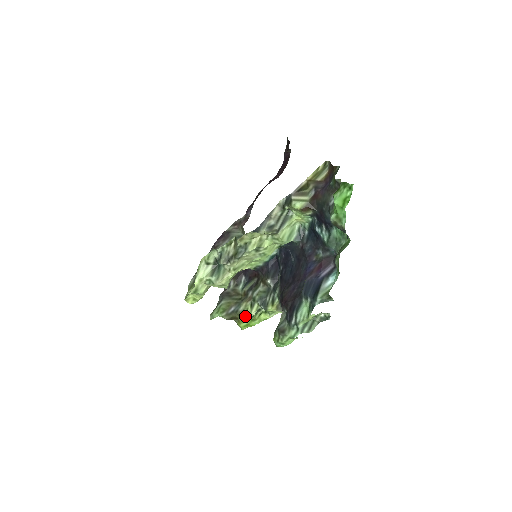
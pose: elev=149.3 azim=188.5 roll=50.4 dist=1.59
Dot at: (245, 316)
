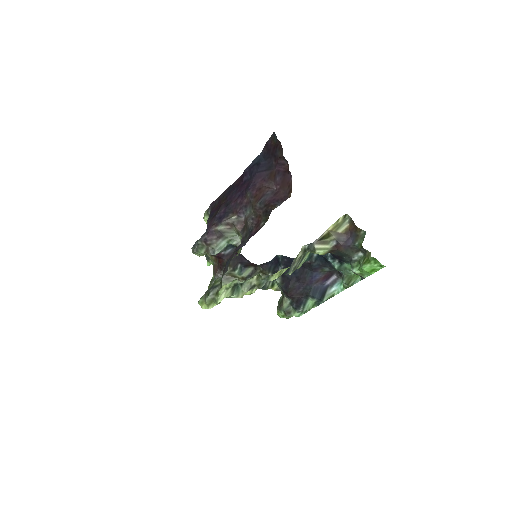
Dot at: (245, 294)
